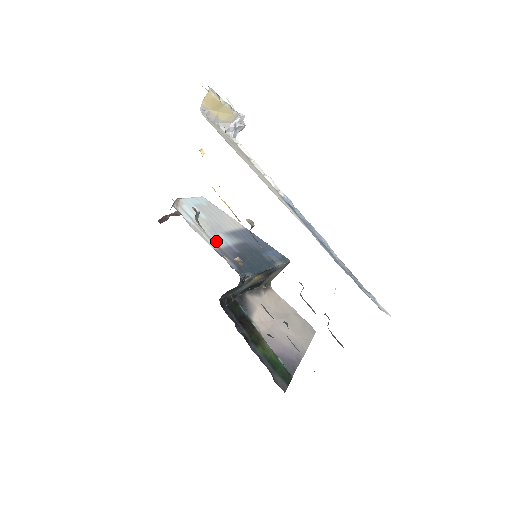
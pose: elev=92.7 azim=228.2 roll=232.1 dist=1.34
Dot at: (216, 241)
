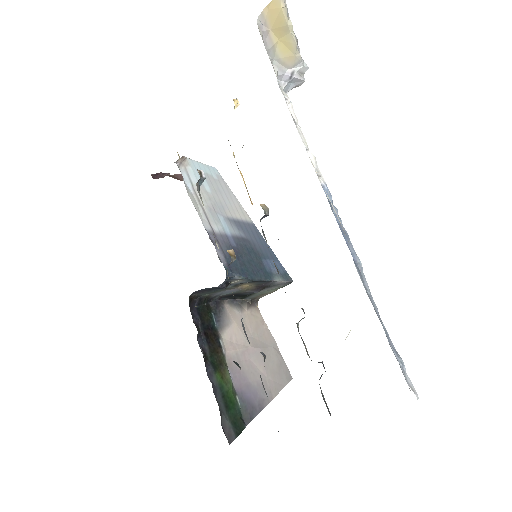
Dot at: (212, 222)
